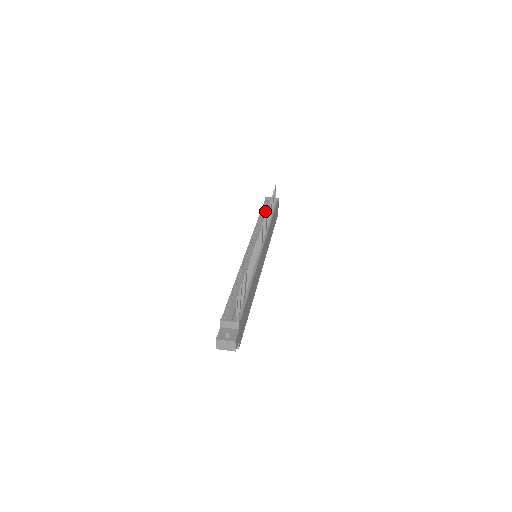
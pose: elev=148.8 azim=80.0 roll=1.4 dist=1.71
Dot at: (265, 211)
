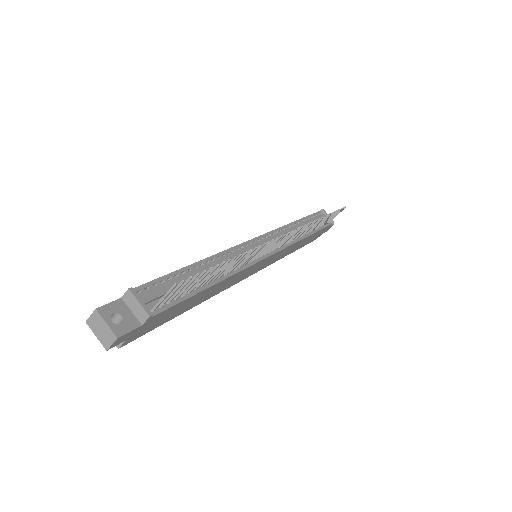
Dot at: (310, 221)
